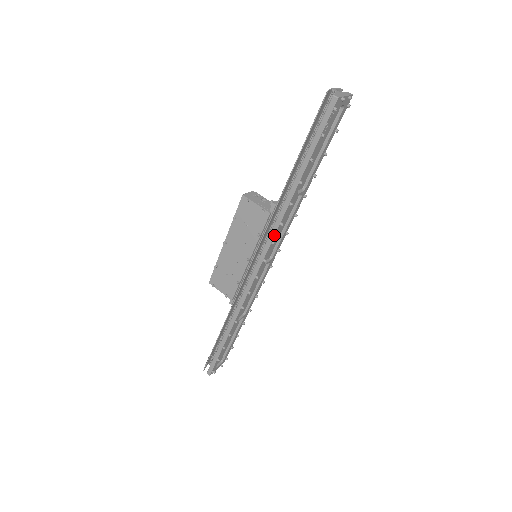
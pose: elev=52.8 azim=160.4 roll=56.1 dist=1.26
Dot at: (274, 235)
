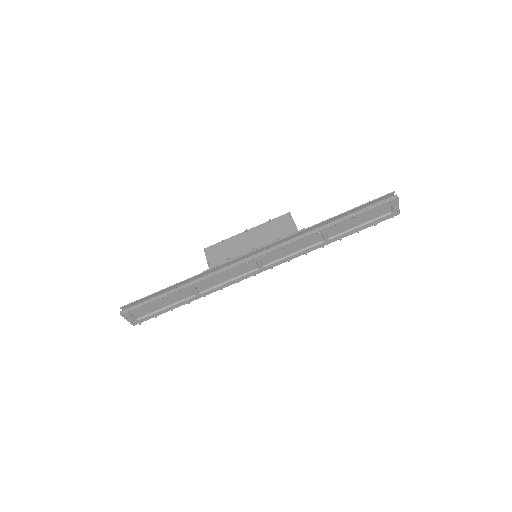
Dot at: (289, 243)
